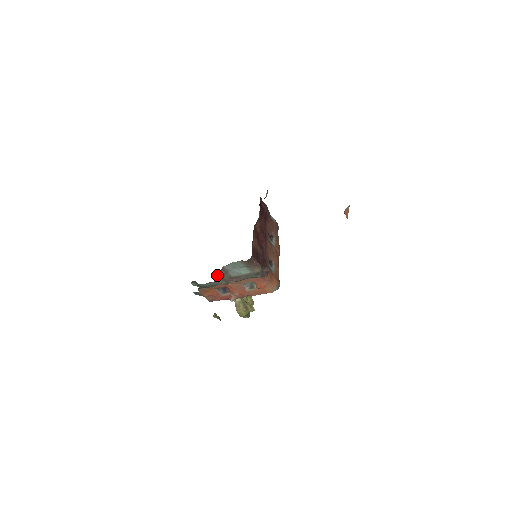
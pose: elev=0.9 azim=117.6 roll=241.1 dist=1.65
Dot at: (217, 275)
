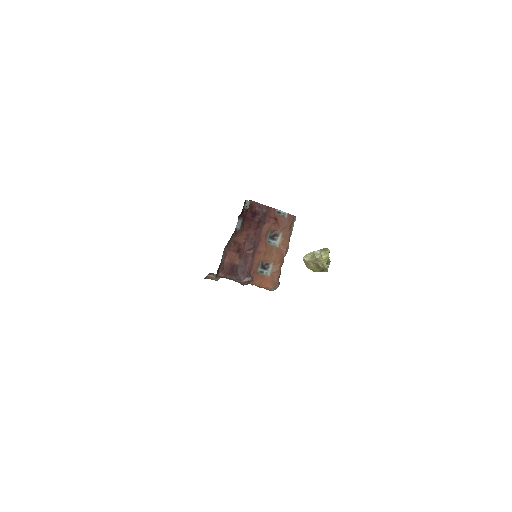
Dot at: (212, 275)
